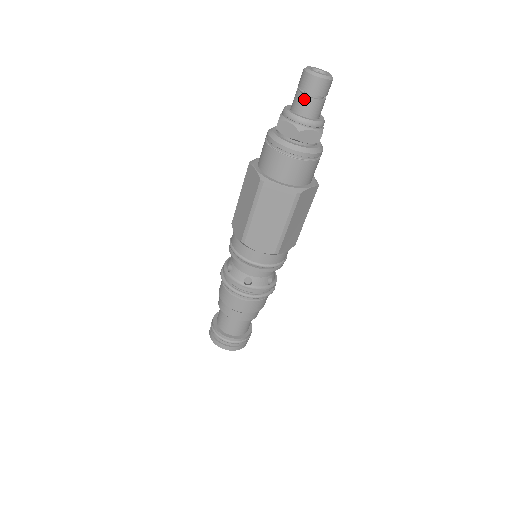
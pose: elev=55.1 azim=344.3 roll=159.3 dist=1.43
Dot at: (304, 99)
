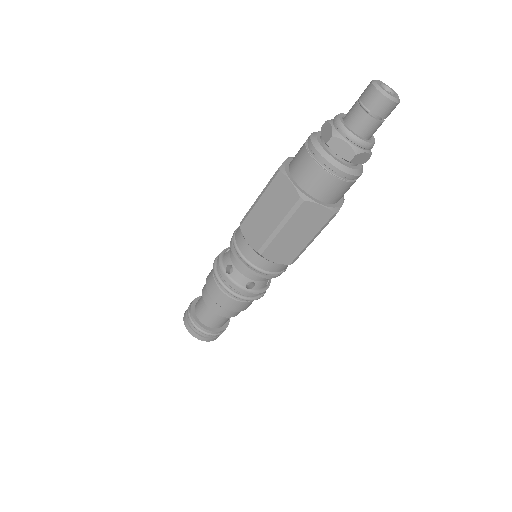
Dot at: (368, 119)
